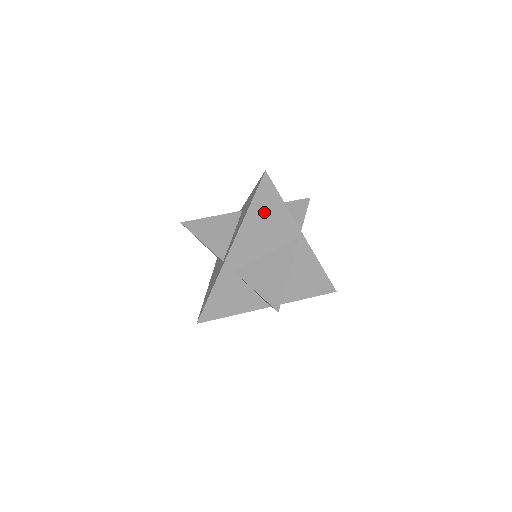
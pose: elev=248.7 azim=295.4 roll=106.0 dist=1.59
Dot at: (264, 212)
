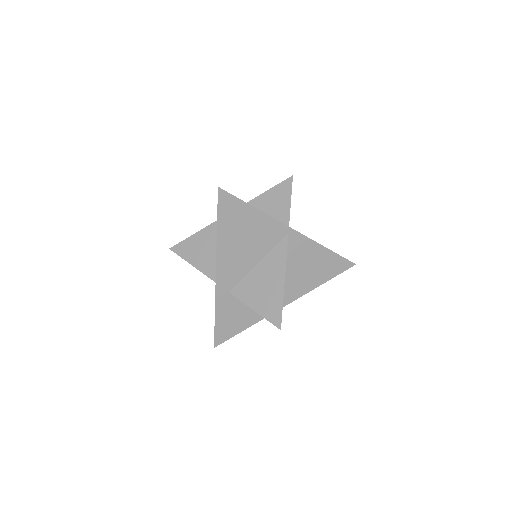
Dot at: occluded
